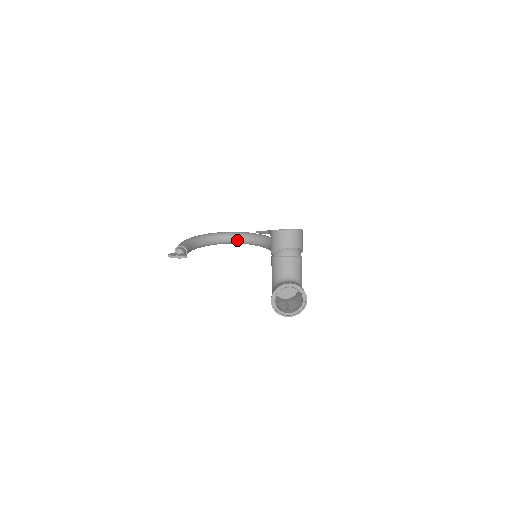
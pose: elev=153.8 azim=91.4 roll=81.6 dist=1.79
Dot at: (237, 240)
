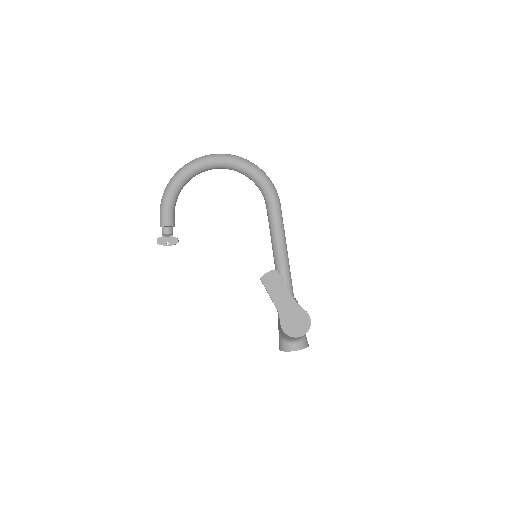
Dot at: (222, 168)
